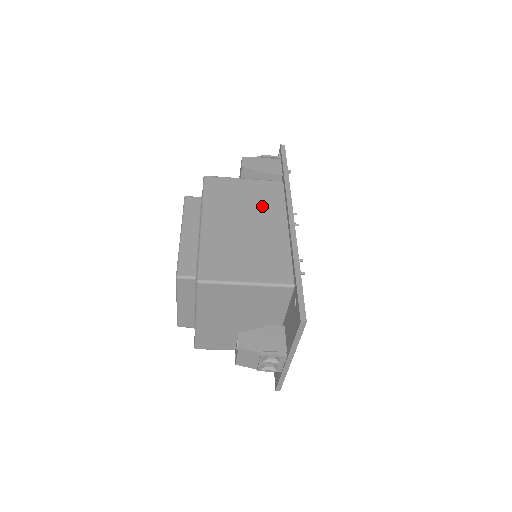
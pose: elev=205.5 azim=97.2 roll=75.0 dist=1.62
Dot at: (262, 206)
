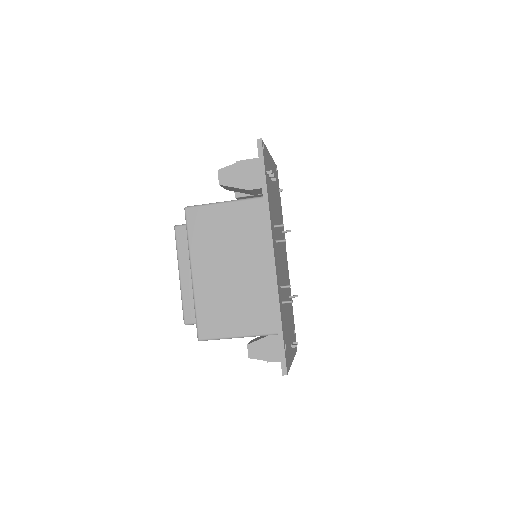
Dot at: (244, 240)
